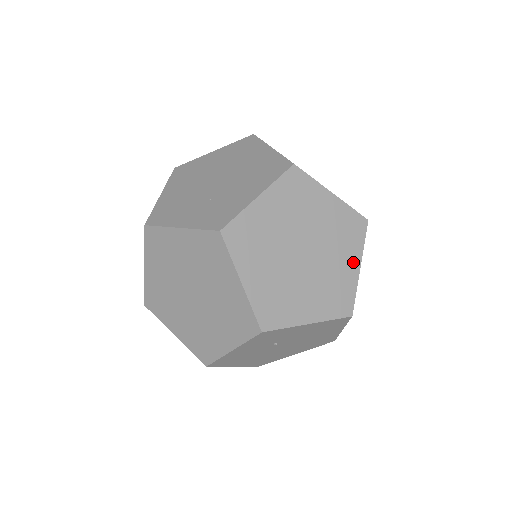
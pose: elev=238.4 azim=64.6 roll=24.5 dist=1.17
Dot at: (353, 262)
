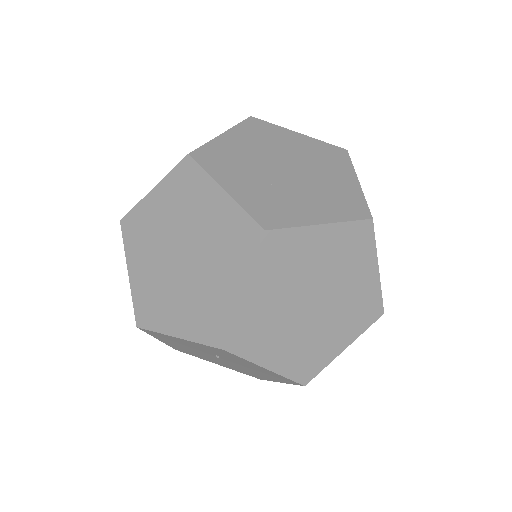
Dot at: (344, 340)
